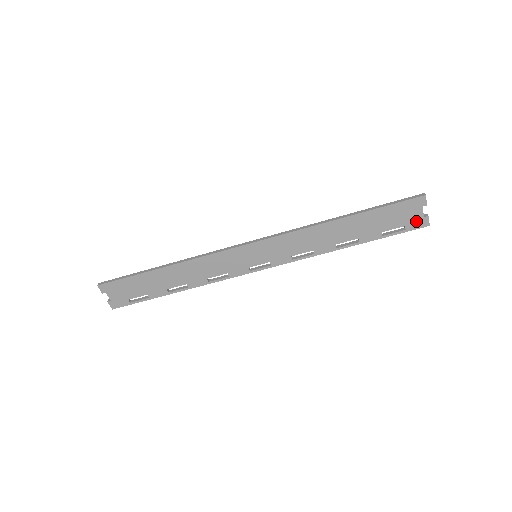
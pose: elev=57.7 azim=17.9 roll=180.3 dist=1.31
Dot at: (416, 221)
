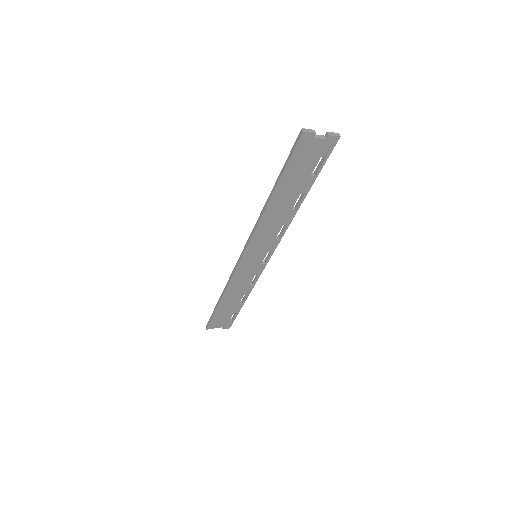
Dot at: (324, 147)
